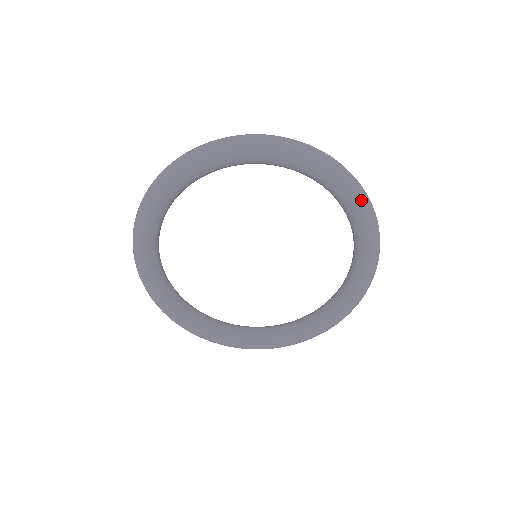
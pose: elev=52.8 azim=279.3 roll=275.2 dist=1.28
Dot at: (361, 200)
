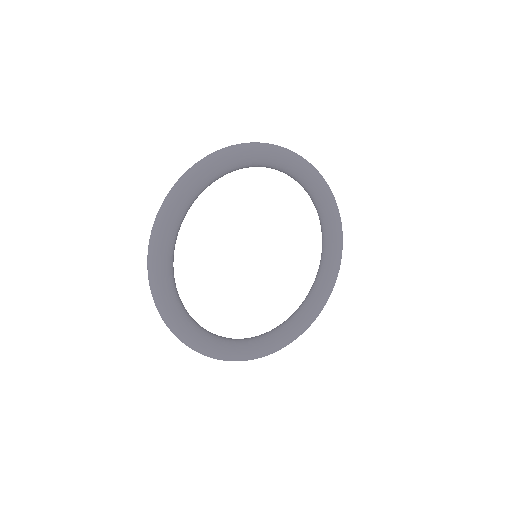
Dot at: (342, 240)
